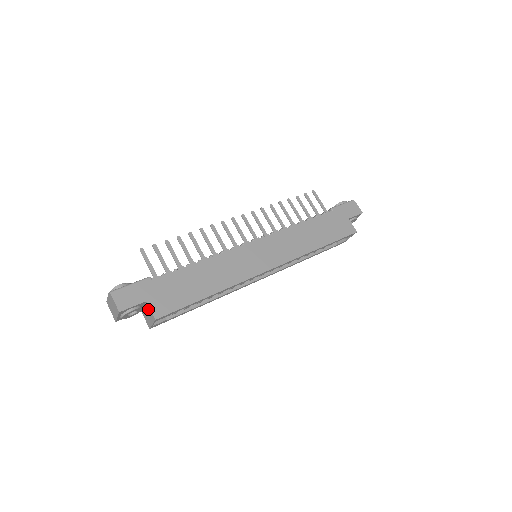
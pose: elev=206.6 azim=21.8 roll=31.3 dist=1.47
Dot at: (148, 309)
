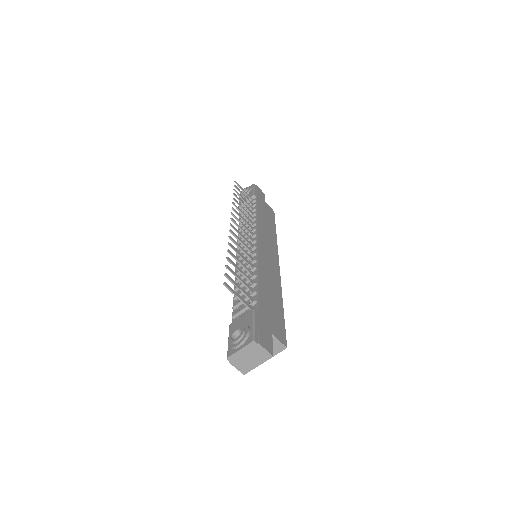
Dot at: (273, 342)
